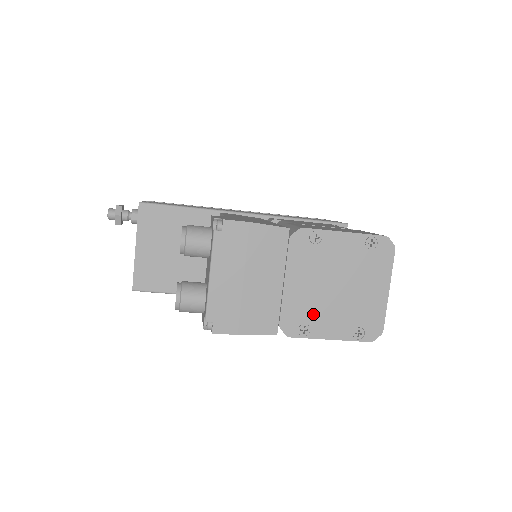
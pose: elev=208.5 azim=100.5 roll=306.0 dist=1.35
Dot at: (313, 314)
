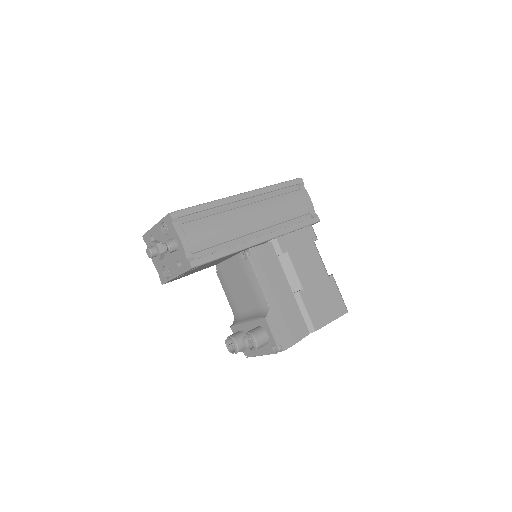
Dot at: occluded
